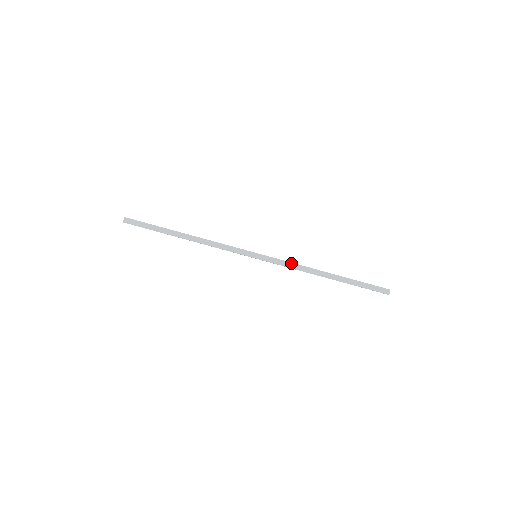
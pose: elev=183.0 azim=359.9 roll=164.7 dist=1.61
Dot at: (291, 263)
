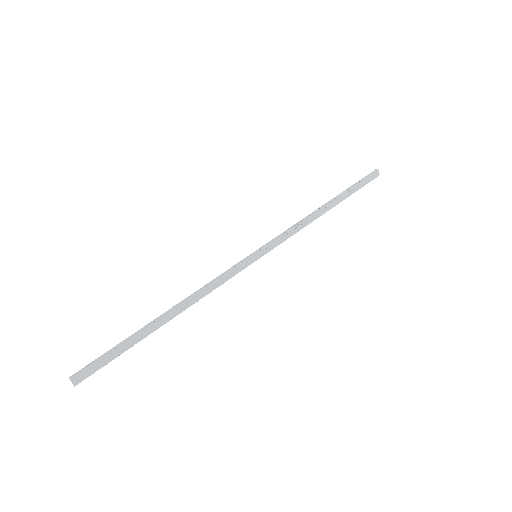
Dot at: (292, 229)
